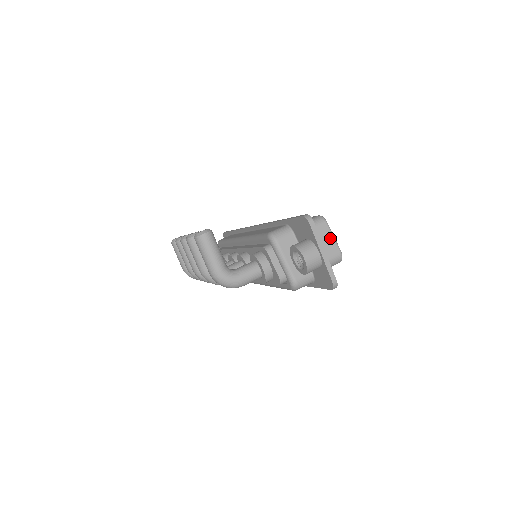
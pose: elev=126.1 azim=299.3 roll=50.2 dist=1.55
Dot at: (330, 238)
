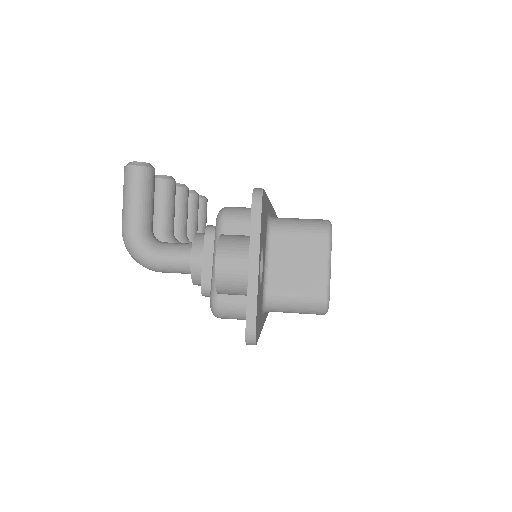
Dot at: (320, 263)
